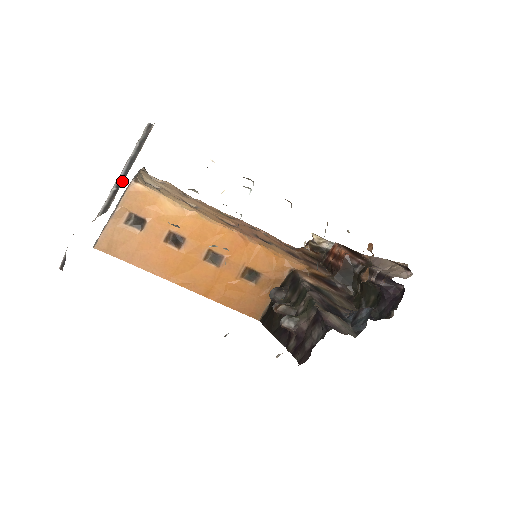
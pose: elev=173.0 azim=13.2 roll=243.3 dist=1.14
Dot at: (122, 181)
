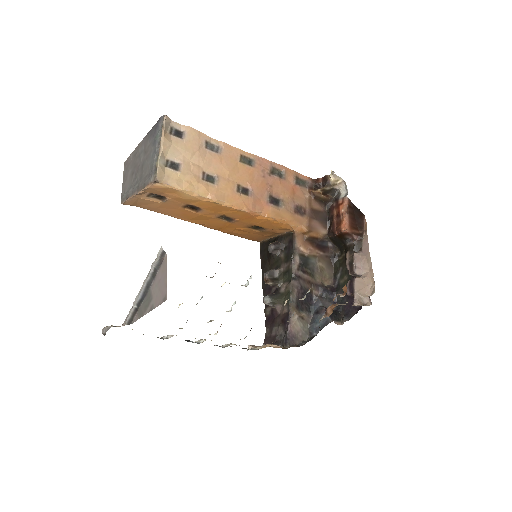
Dot at: (141, 302)
